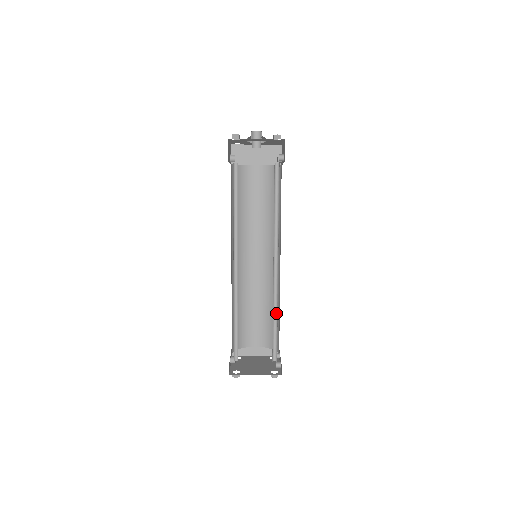
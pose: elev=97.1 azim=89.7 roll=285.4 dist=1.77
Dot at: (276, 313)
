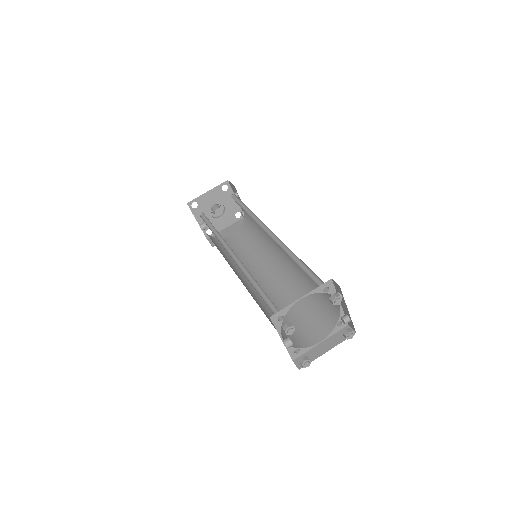
Dot at: (296, 259)
